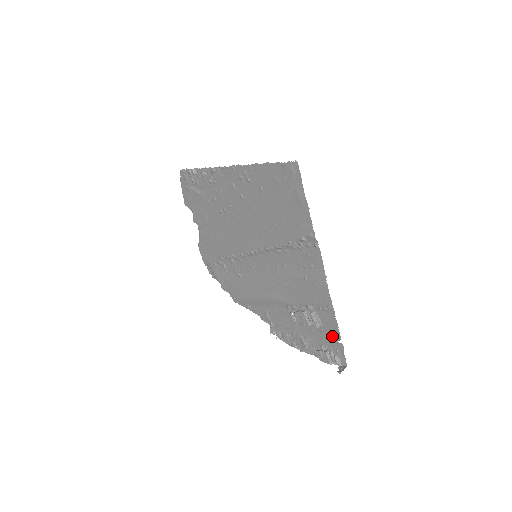
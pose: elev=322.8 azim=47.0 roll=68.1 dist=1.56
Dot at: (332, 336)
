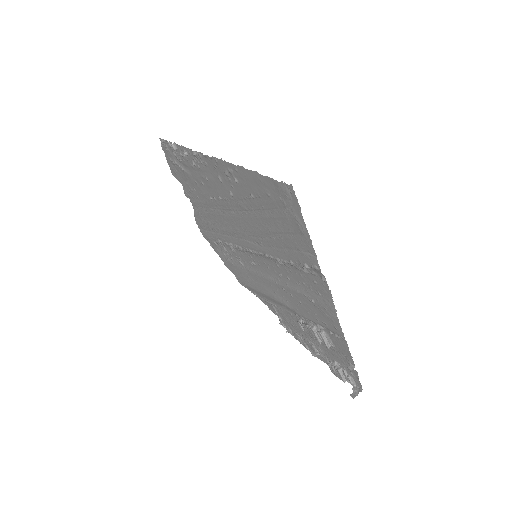
Dot at: (345, 360)
